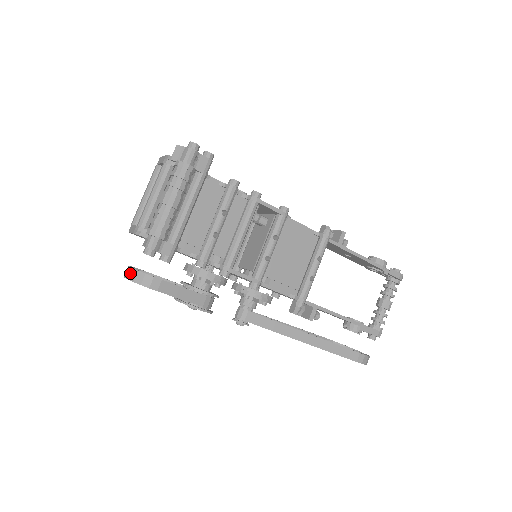
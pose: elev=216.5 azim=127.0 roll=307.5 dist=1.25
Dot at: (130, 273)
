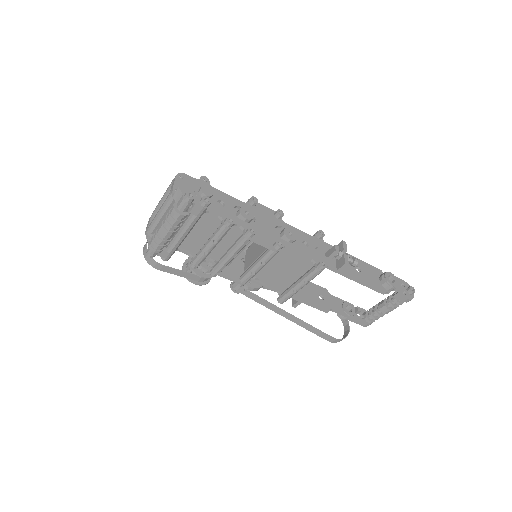
Dot at: (144, 250)
